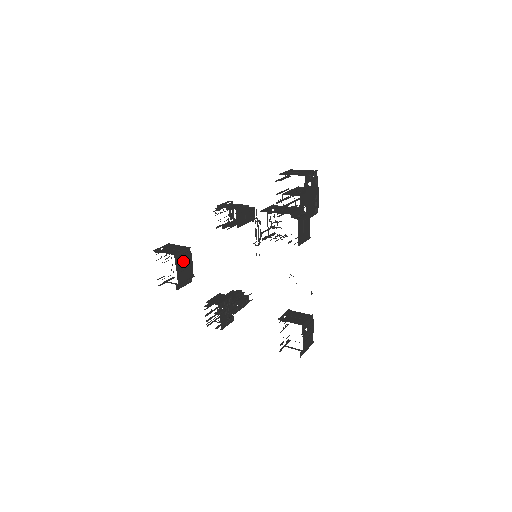
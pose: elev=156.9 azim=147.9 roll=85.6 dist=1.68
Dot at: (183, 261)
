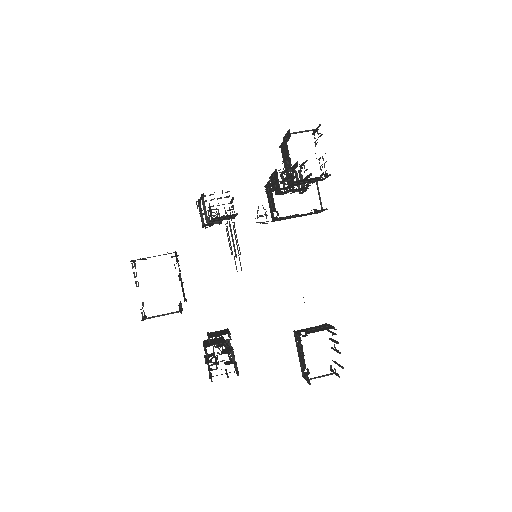
Dot at: occluded
